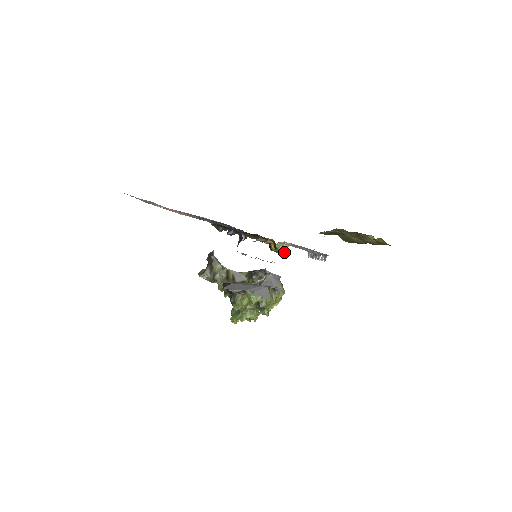
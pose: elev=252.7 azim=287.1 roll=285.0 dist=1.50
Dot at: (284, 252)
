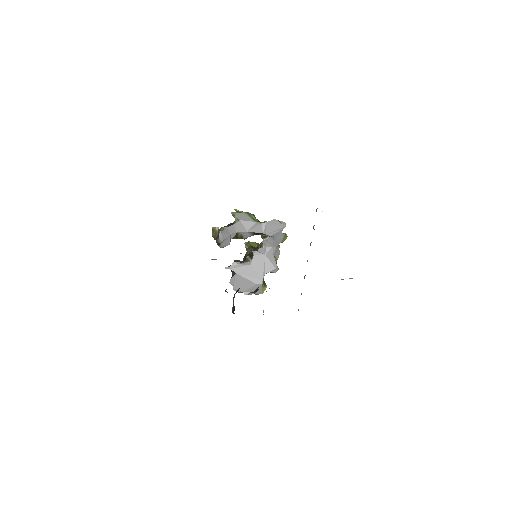
Dot at: occluded
